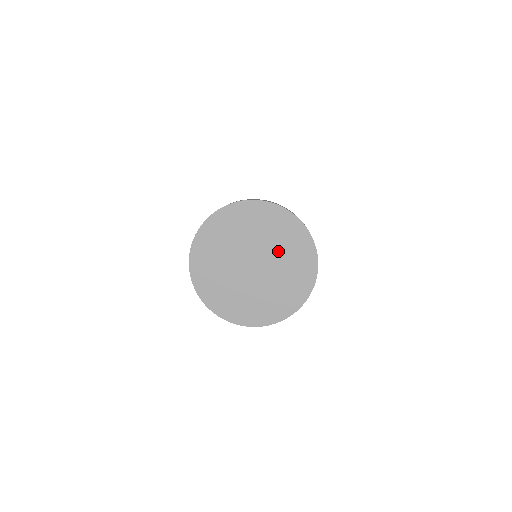
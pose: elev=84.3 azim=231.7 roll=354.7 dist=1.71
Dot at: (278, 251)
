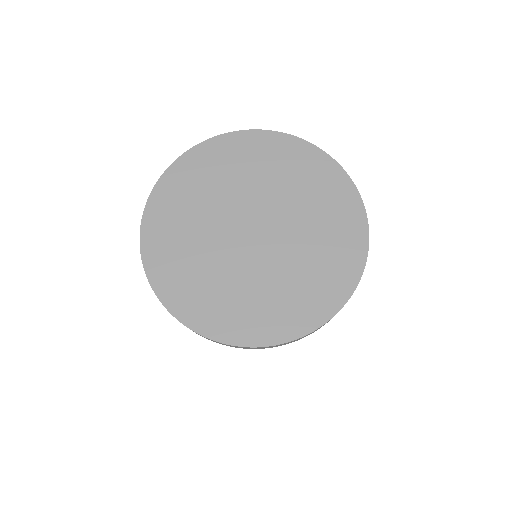
Dot at: (275, 188)
